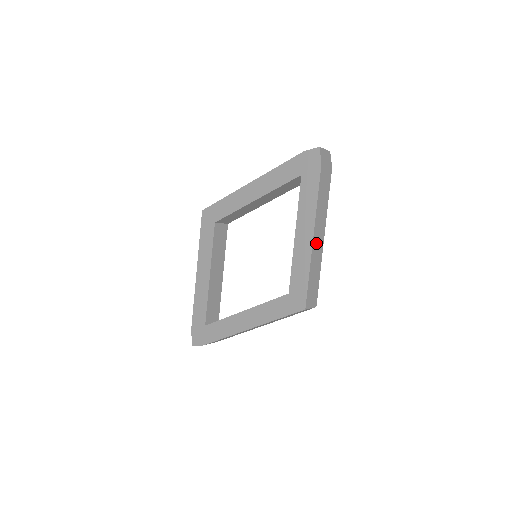
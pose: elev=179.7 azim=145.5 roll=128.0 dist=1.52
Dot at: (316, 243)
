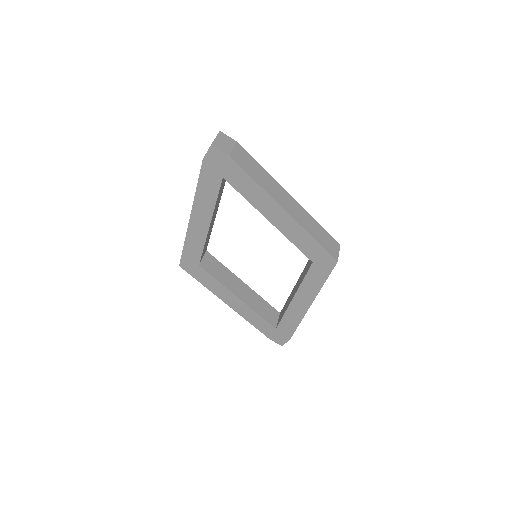
Dot at: (292, 211)
